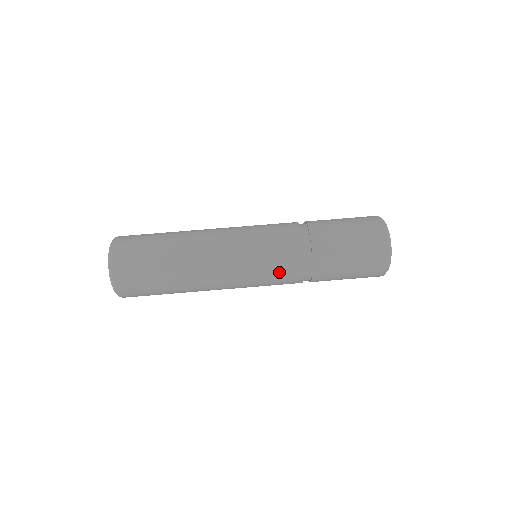
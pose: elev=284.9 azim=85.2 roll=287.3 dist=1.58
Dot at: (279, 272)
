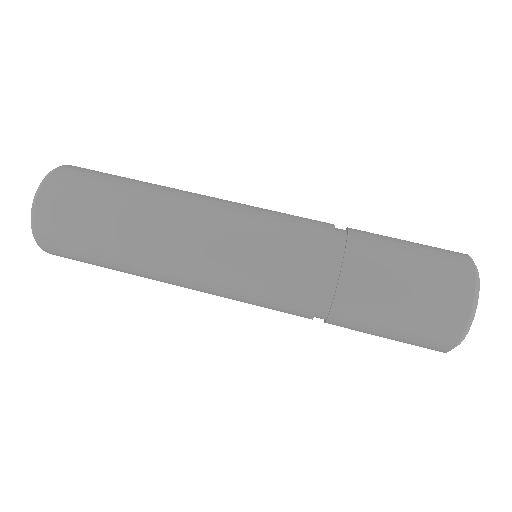
Dot at: (283, 268)
